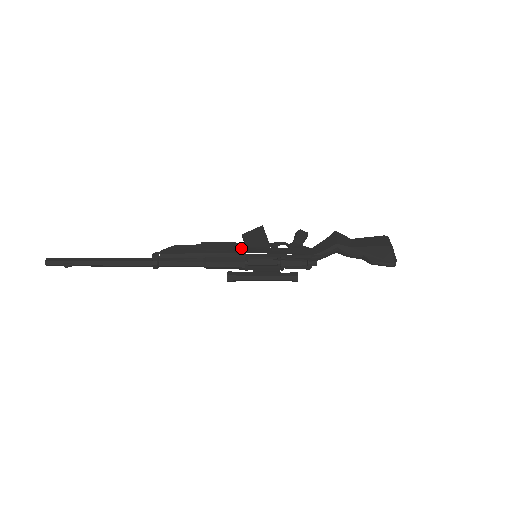
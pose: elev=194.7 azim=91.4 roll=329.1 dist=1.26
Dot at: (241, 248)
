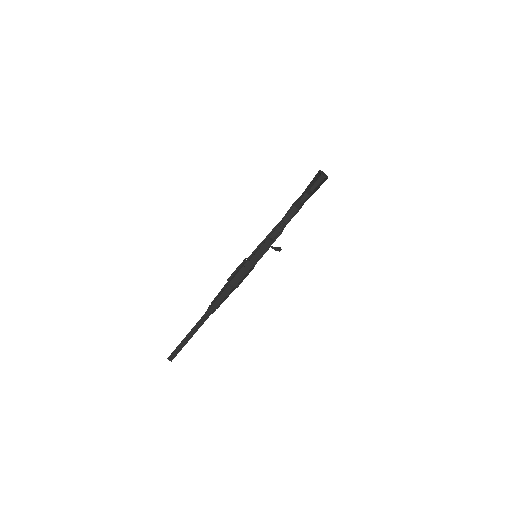
Dot at: occluded
